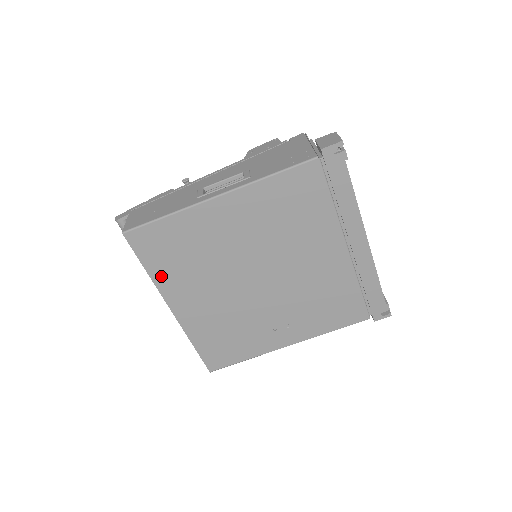
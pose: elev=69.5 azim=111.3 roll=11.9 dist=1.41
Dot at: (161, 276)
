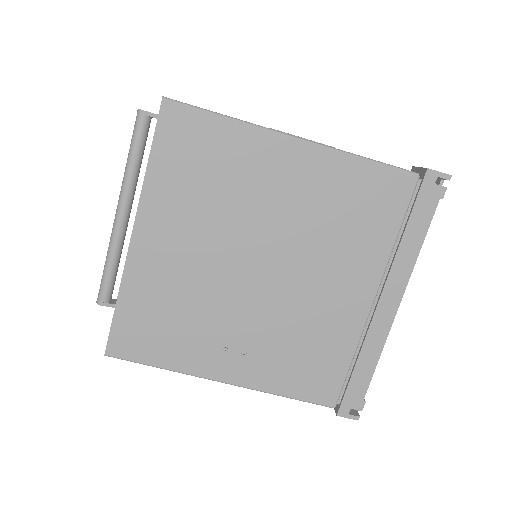
Dot at: (159, 182)
